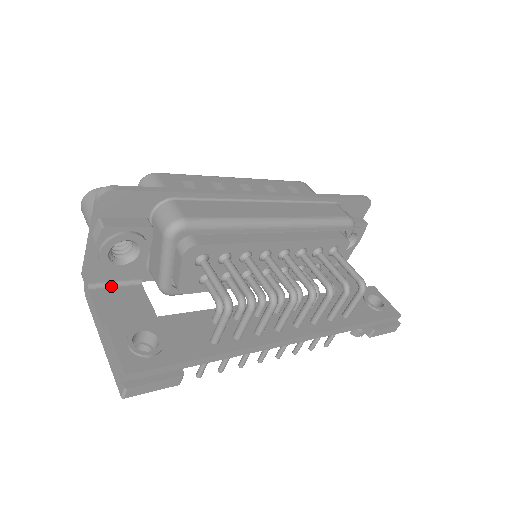
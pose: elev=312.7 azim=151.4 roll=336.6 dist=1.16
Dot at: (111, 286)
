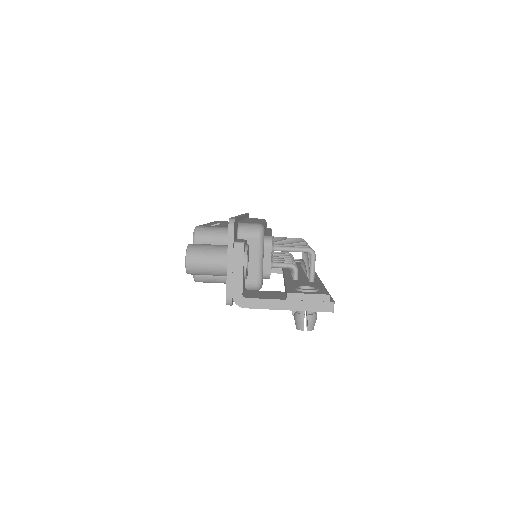
Dot at: (245, 294)
